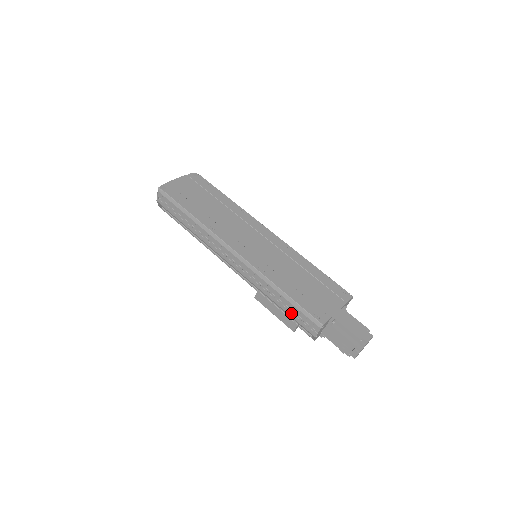
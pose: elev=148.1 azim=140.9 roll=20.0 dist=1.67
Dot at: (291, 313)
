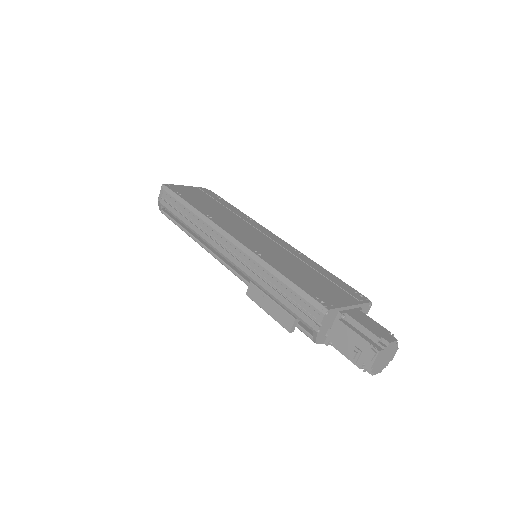
Dot at: (288, 302)
